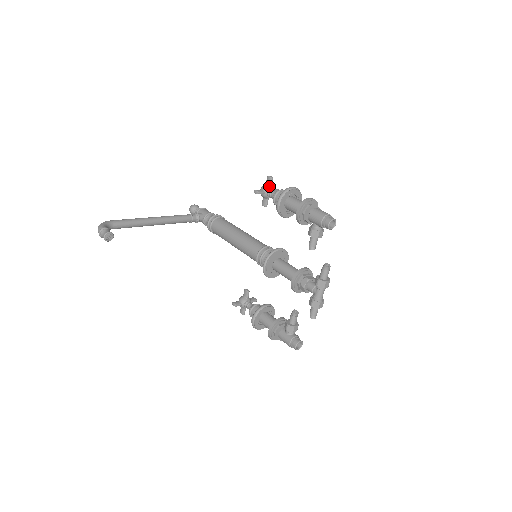
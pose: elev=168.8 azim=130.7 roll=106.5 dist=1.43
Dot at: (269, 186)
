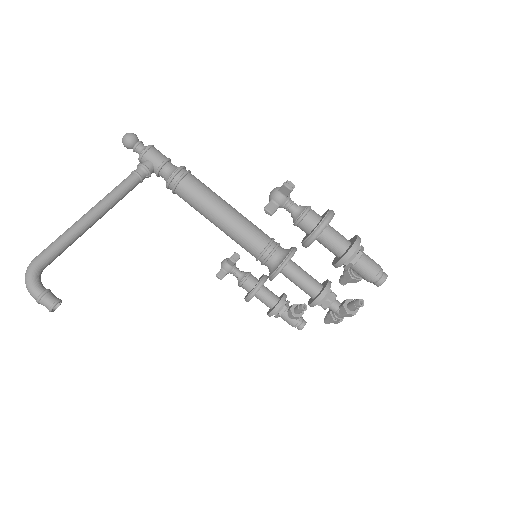
Dot at: (285, 197)
